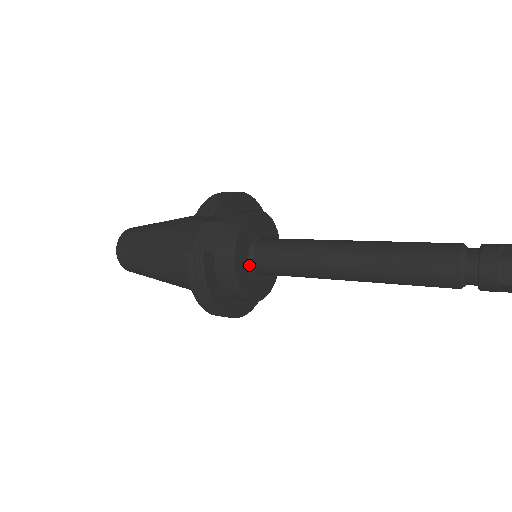
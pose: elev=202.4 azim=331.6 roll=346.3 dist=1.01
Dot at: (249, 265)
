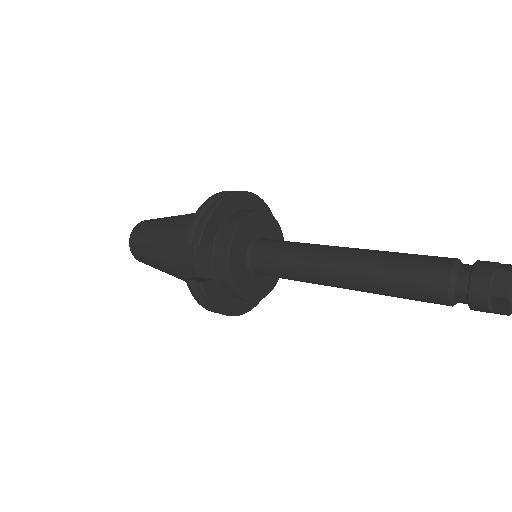
Dot at: (250, 273)
